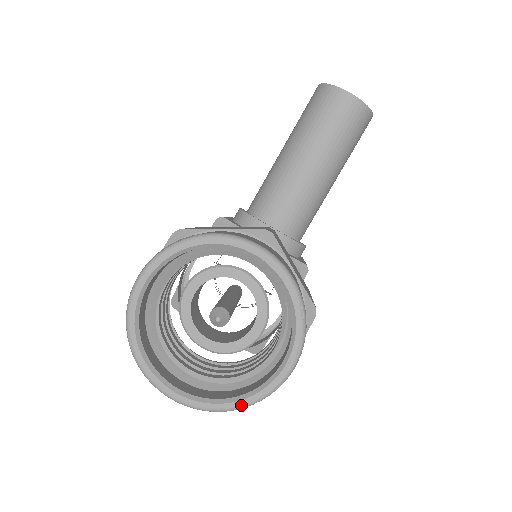
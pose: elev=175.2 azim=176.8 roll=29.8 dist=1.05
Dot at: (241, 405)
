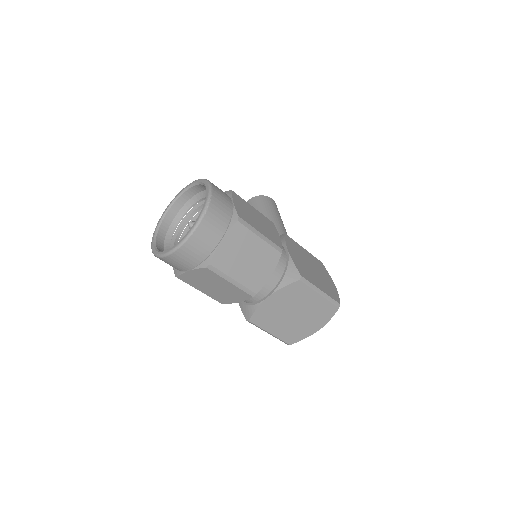
Dot at: (202, 211)
